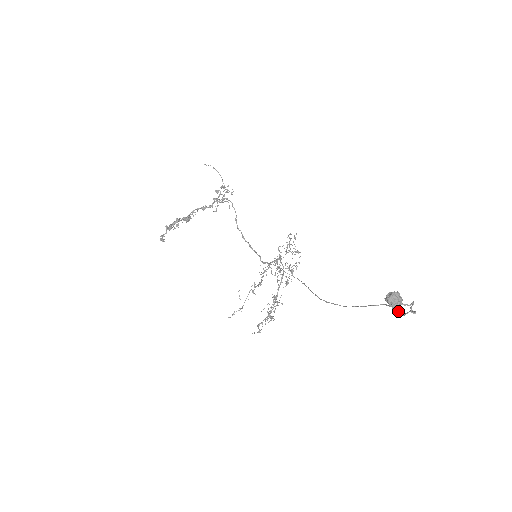
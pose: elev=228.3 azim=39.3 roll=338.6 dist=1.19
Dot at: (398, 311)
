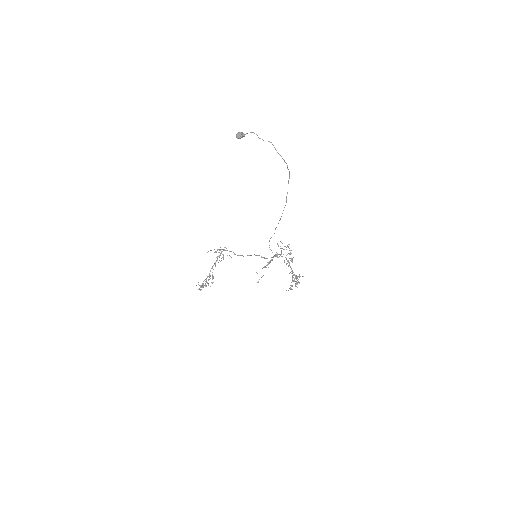
Dot at: occluded
